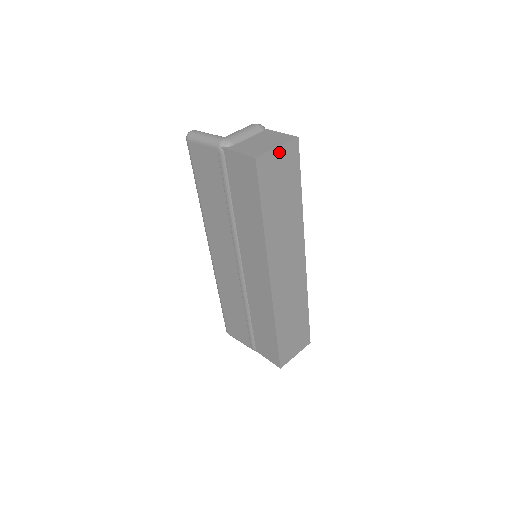
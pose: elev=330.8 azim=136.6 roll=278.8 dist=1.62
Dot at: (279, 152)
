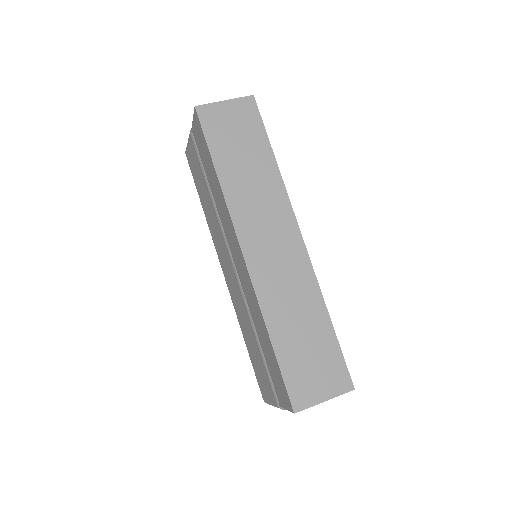
Dot at: (228, 106)
